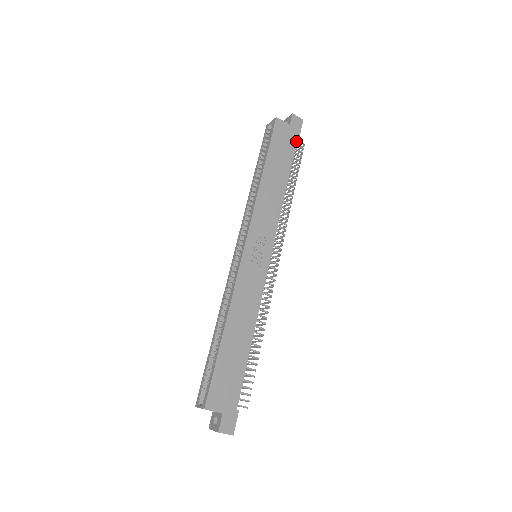
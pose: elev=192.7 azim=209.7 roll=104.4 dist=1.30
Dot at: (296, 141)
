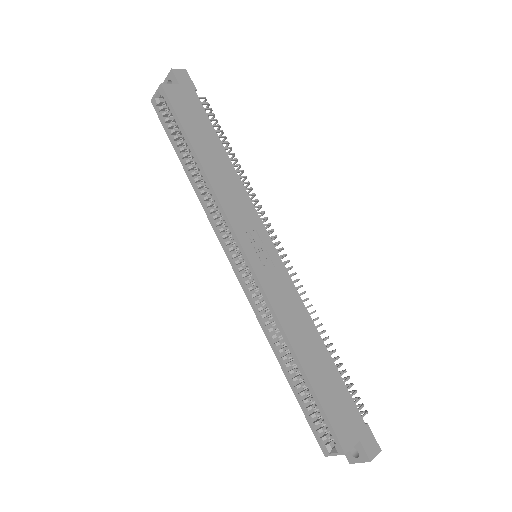
Dot at: (199, 99)
